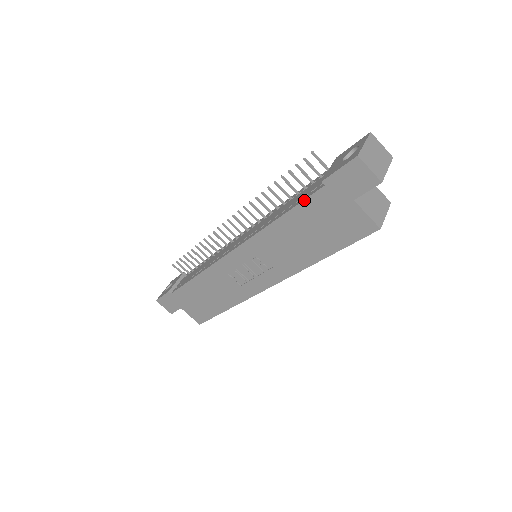
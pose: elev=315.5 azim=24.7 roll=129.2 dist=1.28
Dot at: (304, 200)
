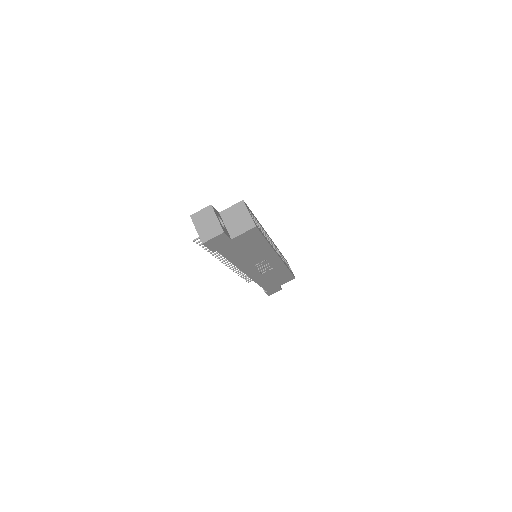
Dot at: (223, 256)
